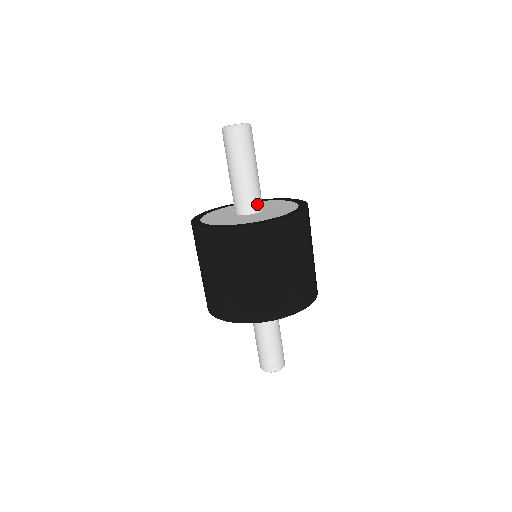
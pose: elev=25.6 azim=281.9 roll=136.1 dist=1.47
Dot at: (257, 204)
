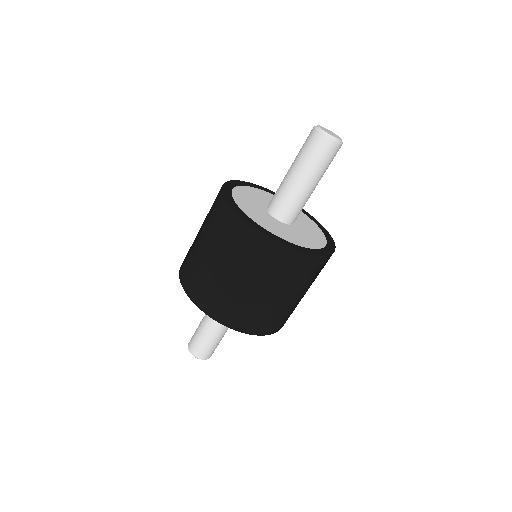
Dot at: (296, 217)
